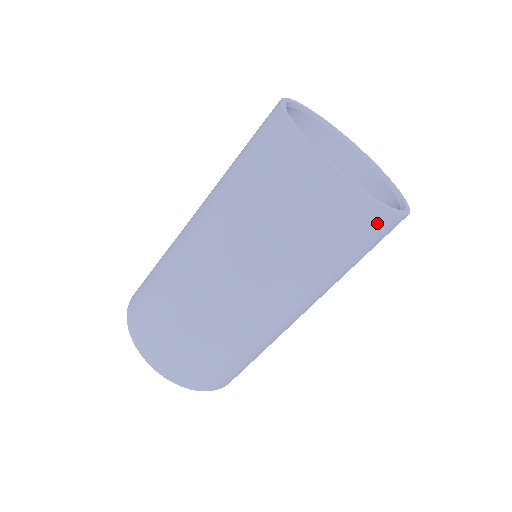
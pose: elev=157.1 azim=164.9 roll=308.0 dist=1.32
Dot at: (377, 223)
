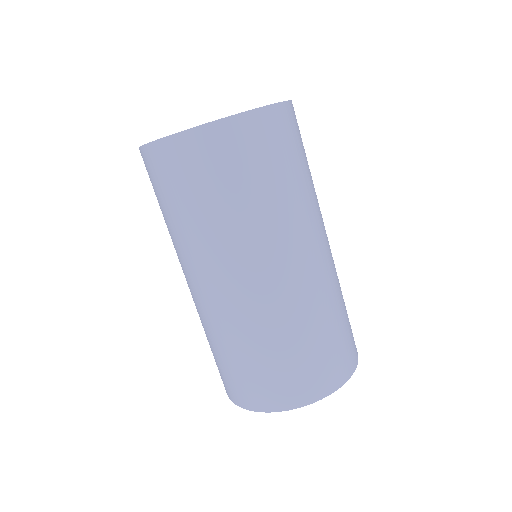
Dot at: (295, 117)
